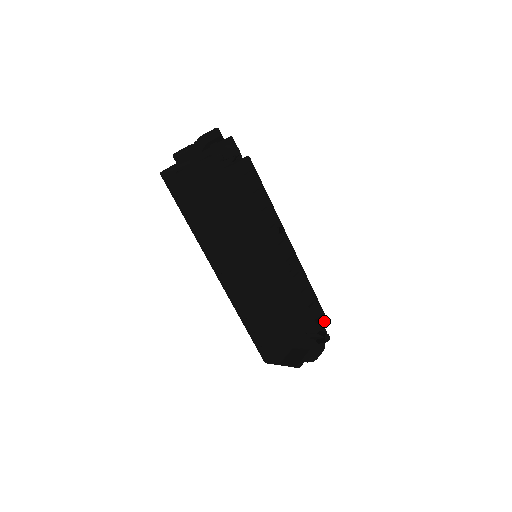
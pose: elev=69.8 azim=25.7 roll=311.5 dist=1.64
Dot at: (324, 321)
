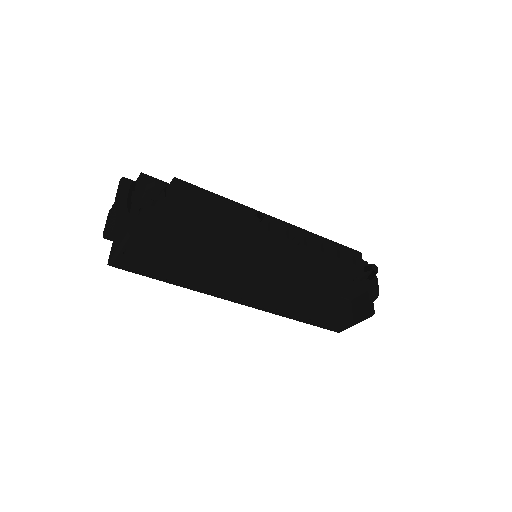
Dot at: (359, 256)
